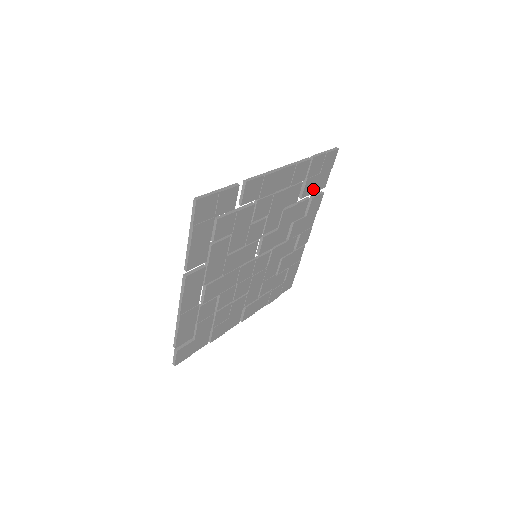
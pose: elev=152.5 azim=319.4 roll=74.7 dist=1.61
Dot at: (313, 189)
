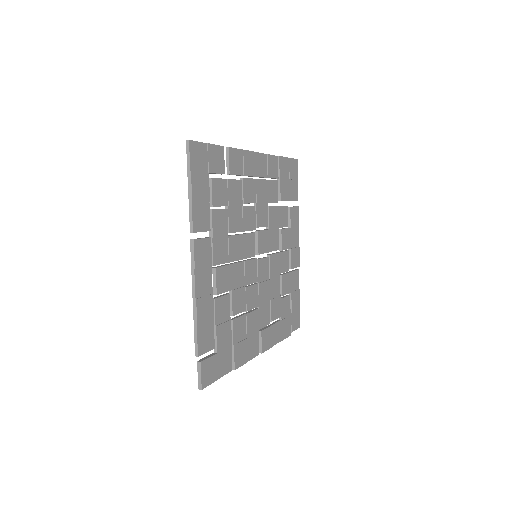
Dot at: (288, 195)
